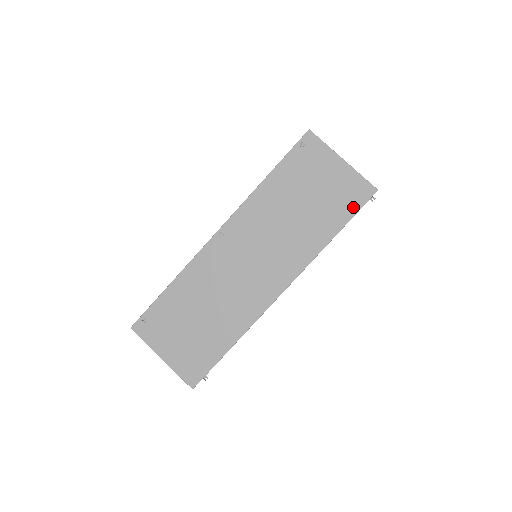
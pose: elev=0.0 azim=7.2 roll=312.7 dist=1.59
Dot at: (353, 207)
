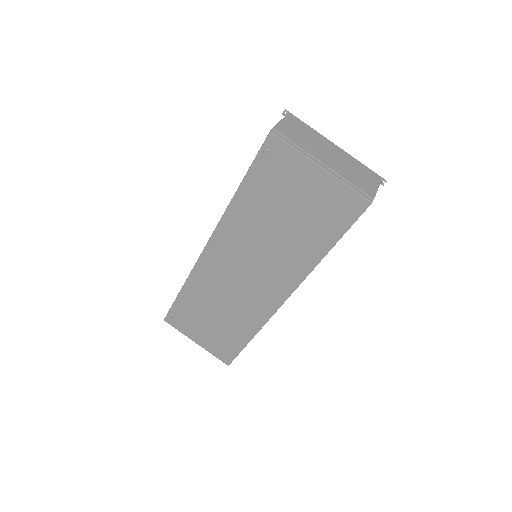
Dot at: (343, 223)
